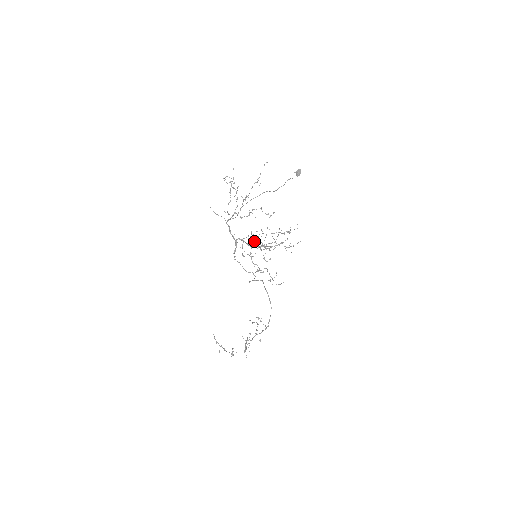
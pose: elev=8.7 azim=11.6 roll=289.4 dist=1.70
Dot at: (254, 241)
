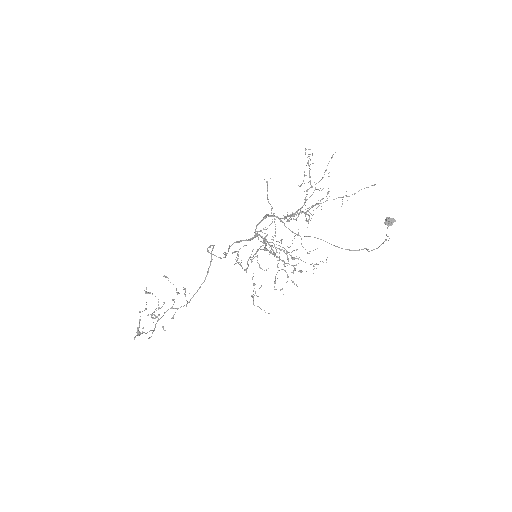
Dot at: occluded
